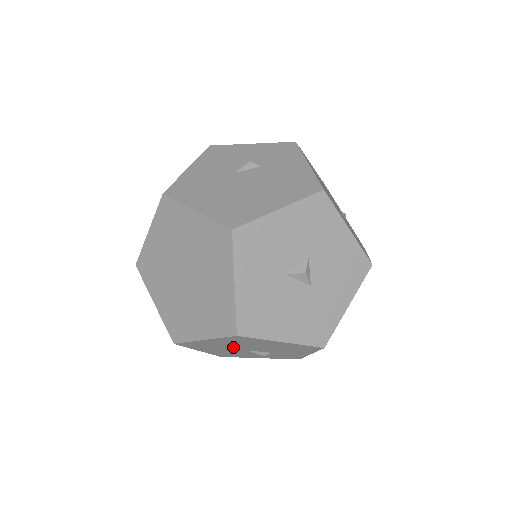
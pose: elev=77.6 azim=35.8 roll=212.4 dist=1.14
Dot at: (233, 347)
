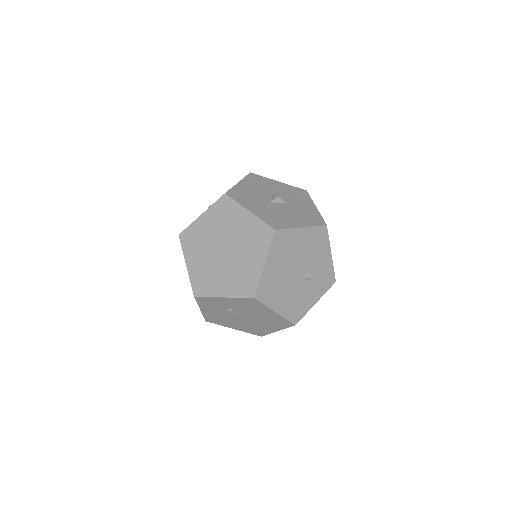
Dot at: (287, 274)
